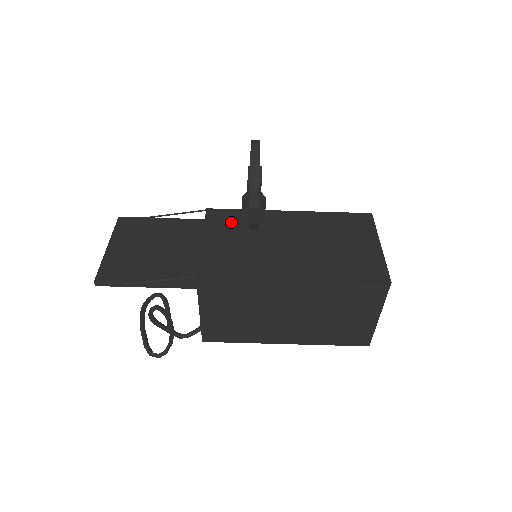
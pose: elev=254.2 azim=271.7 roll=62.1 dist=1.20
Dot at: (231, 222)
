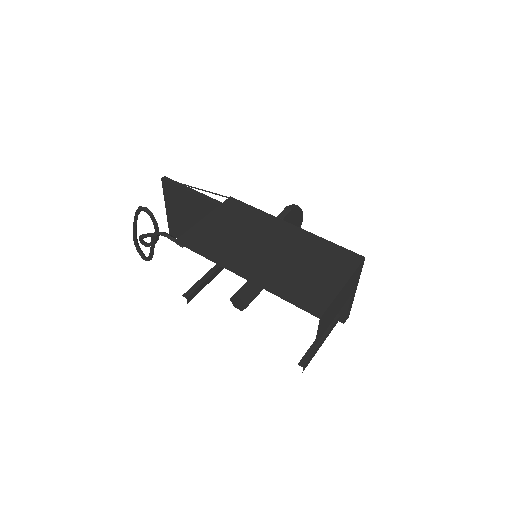
Dot at: occluded
